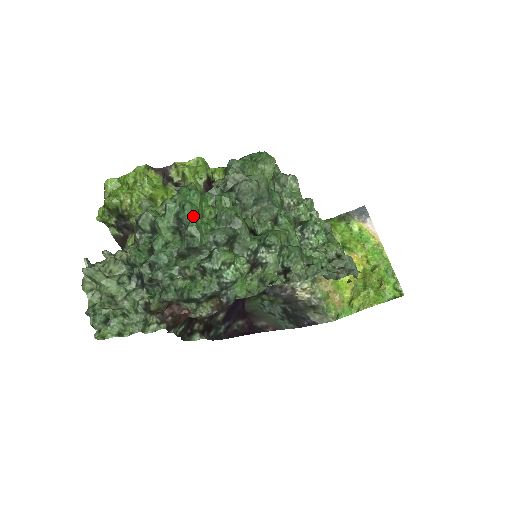
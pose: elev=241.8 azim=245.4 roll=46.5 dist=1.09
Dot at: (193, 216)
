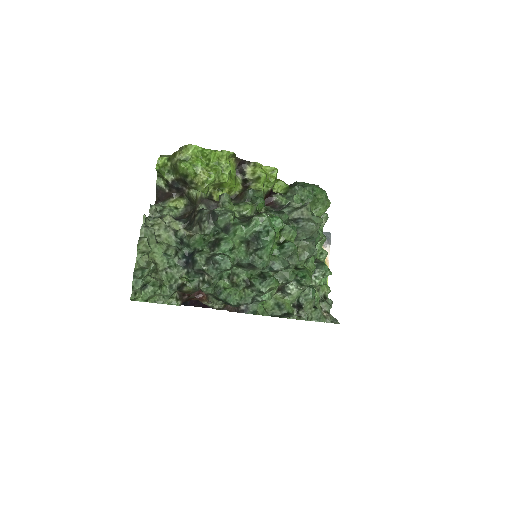
Dot at: (272, 244)
